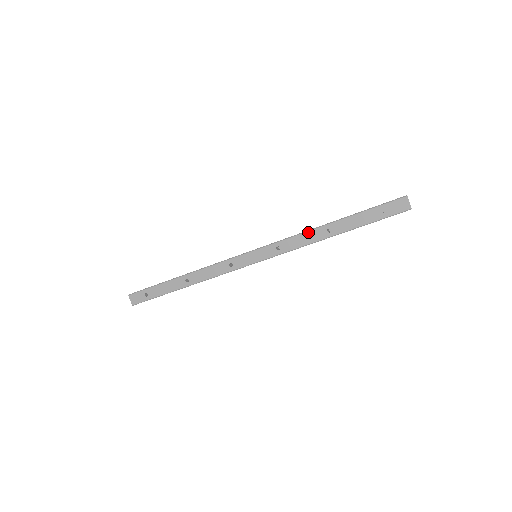
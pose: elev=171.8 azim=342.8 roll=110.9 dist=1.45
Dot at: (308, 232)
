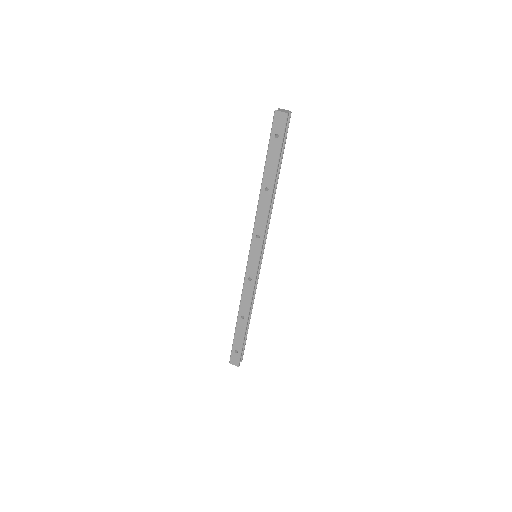
Dot at: (258, 206)
